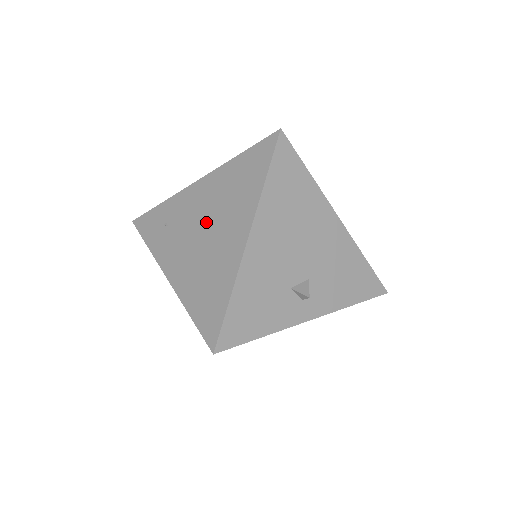
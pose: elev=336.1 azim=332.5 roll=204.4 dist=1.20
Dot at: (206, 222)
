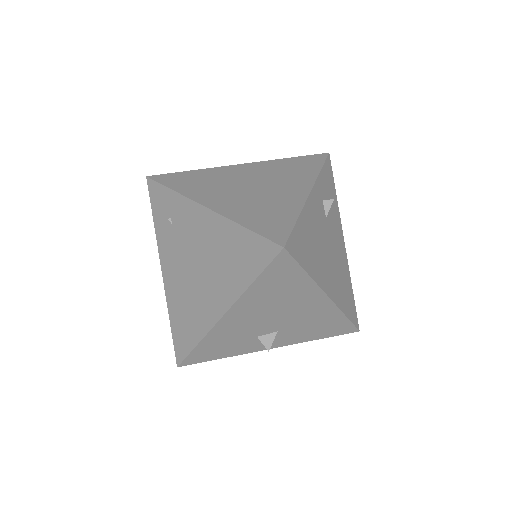
Dot at: (199, 261)
